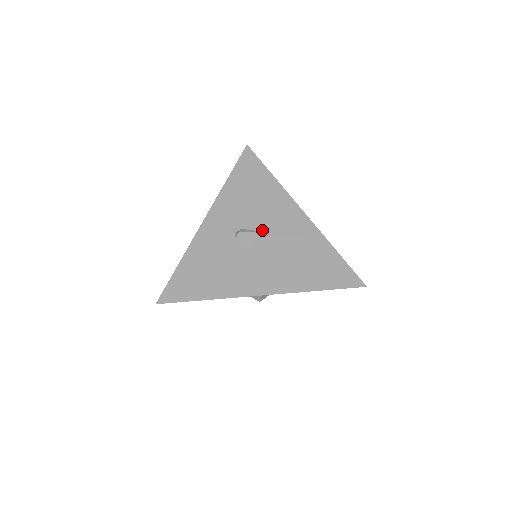
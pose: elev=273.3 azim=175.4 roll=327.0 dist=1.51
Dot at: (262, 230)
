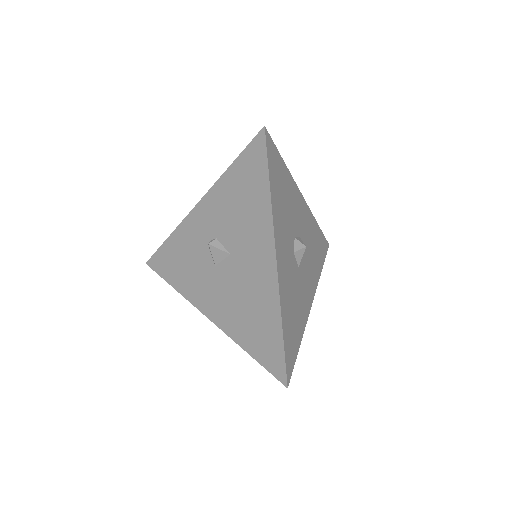
Dot at: (232, 253)
